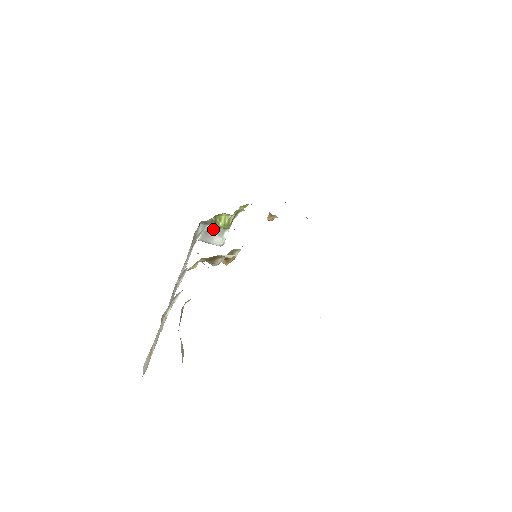
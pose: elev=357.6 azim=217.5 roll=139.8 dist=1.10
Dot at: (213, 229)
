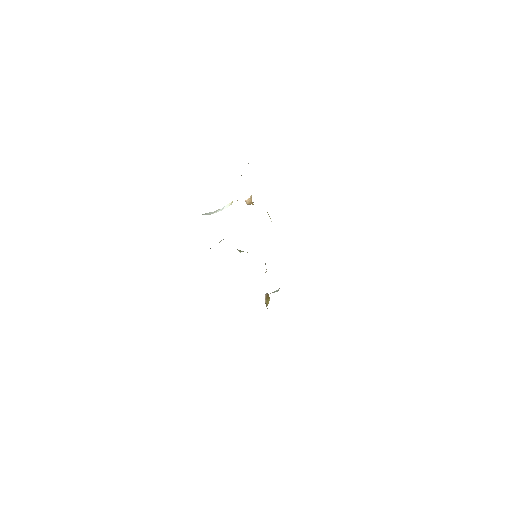
Dot at: occluded
